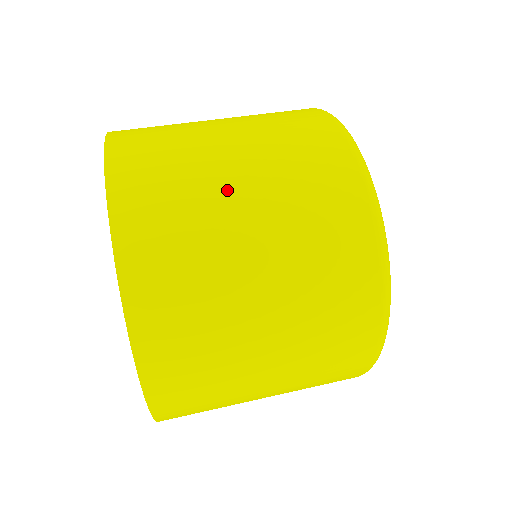
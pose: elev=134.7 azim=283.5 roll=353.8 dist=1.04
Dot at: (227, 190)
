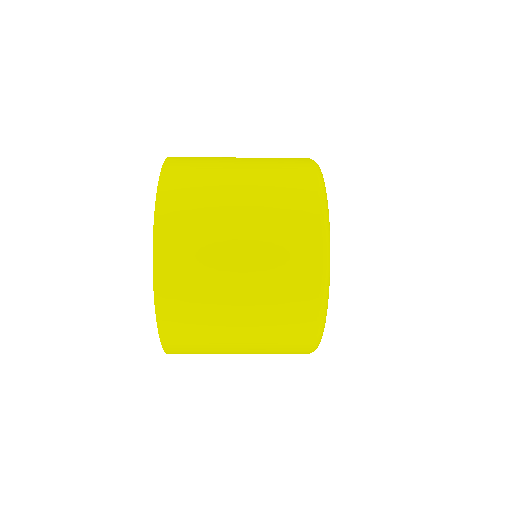
Dot at: (230, 181)
